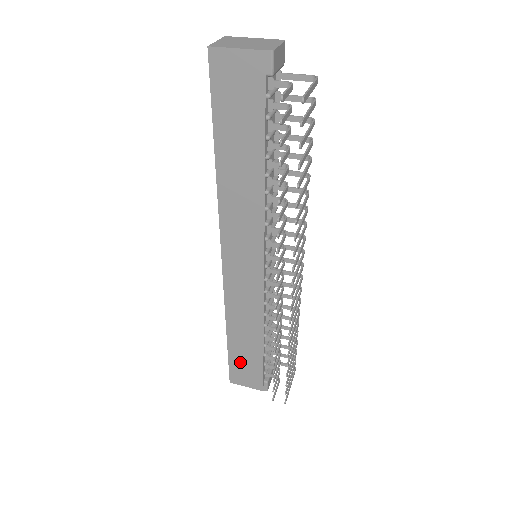
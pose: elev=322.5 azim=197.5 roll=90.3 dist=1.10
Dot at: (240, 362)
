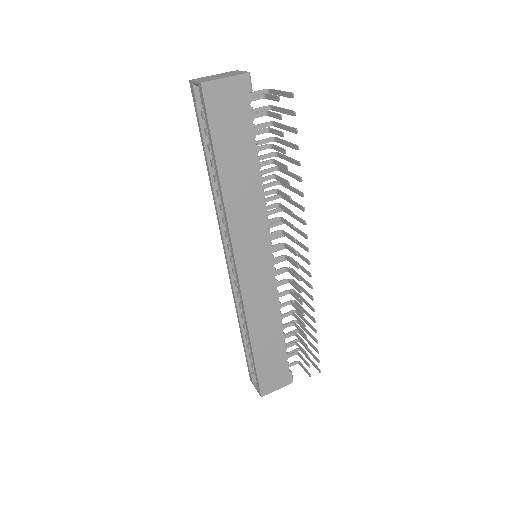
Dot at: (267, 367)
